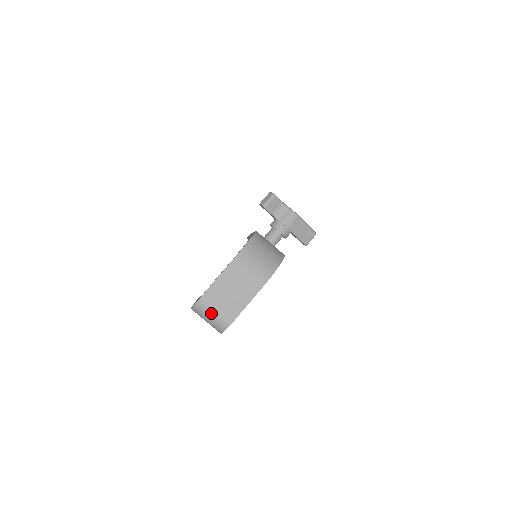
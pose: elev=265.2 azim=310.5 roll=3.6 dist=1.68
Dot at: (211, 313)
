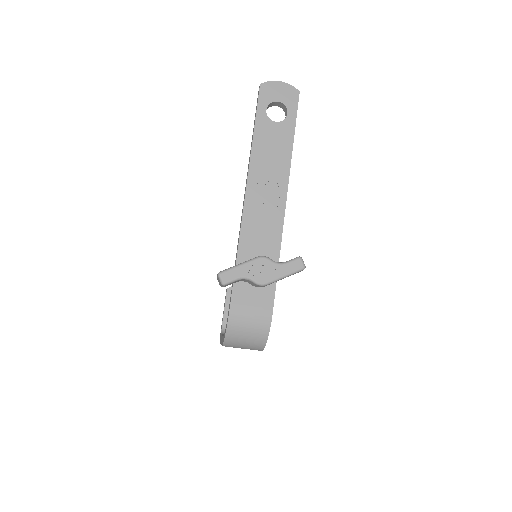
Dot at: occluded
